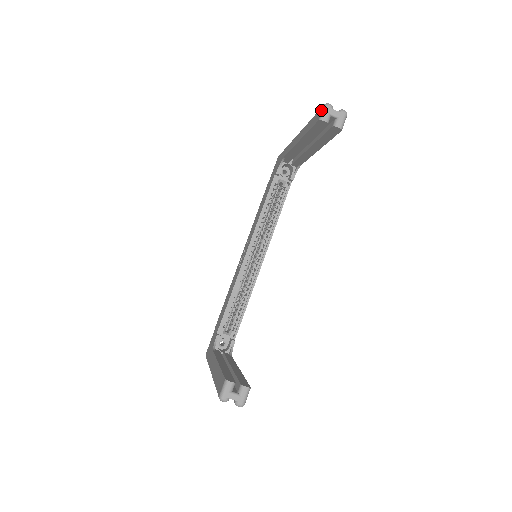
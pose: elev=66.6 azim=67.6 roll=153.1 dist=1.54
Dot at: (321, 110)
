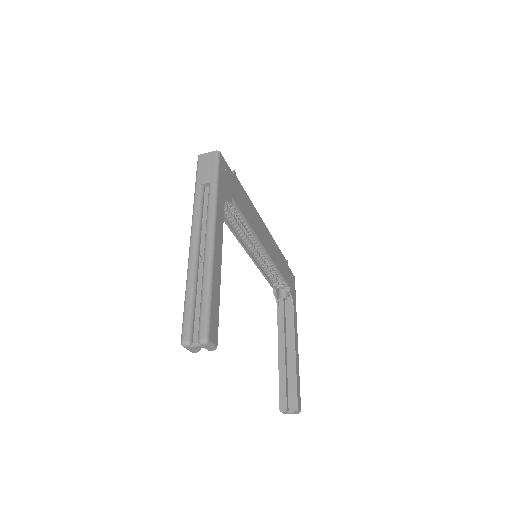
Dot at: occluded
